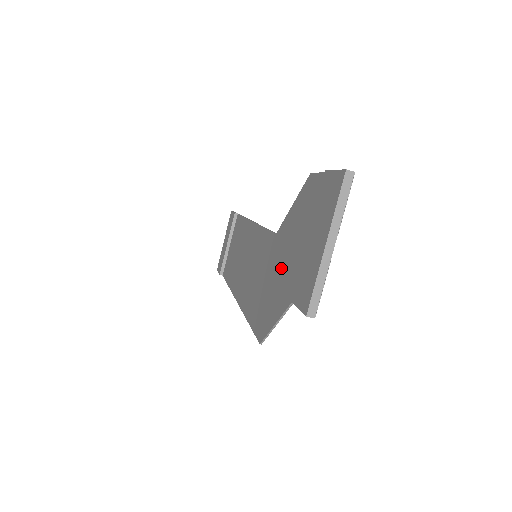
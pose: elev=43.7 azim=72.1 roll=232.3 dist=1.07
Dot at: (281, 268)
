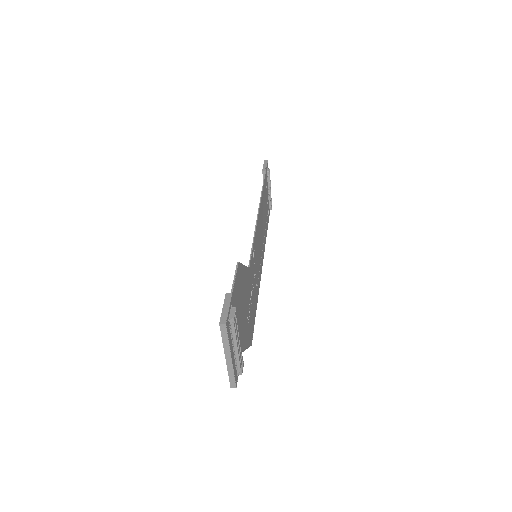
Dot at: (245, 310)
